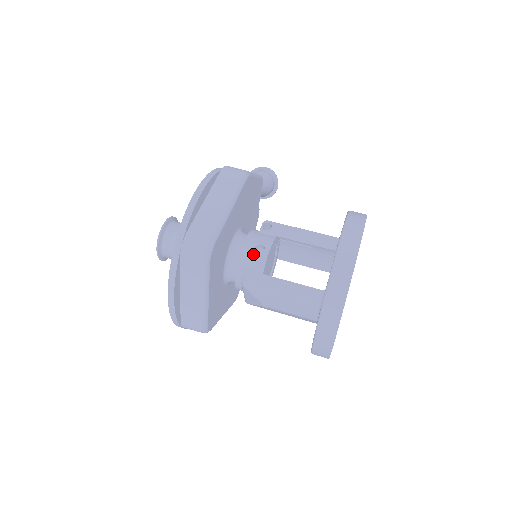
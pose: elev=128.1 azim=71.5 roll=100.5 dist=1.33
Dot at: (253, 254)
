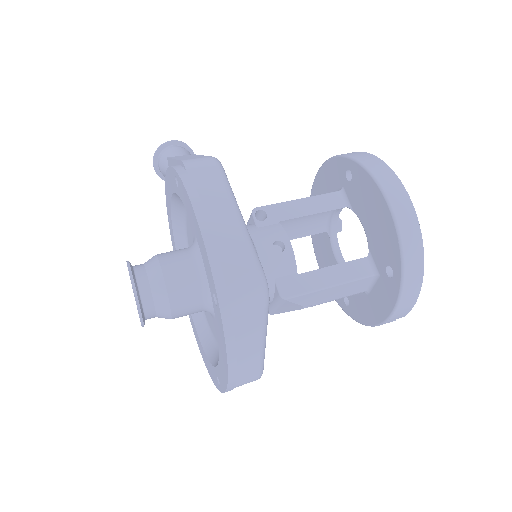
Dot at: (276, 257)
